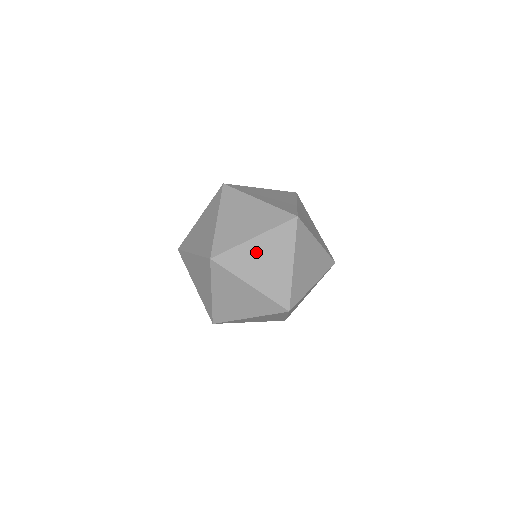
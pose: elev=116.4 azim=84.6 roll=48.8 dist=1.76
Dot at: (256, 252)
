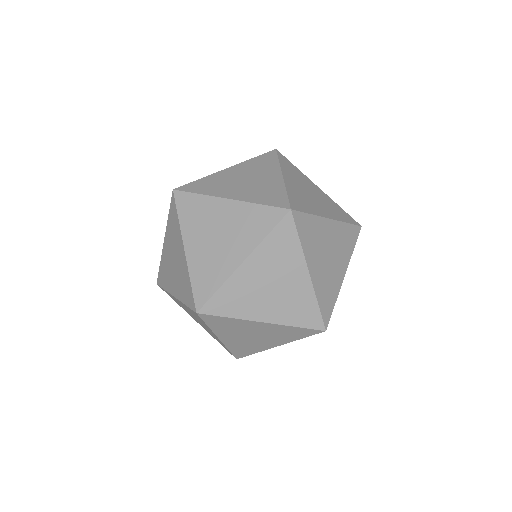
Dot at: occluded
